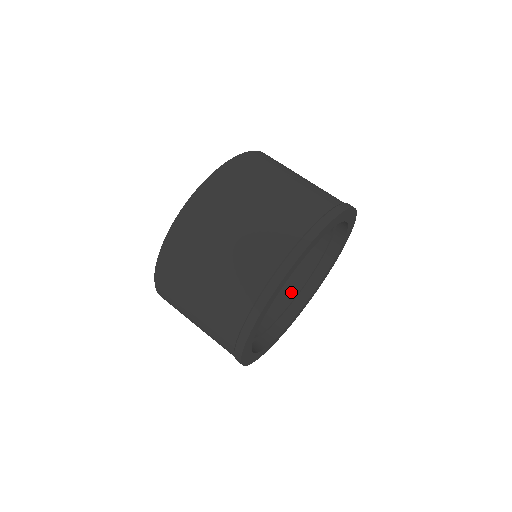
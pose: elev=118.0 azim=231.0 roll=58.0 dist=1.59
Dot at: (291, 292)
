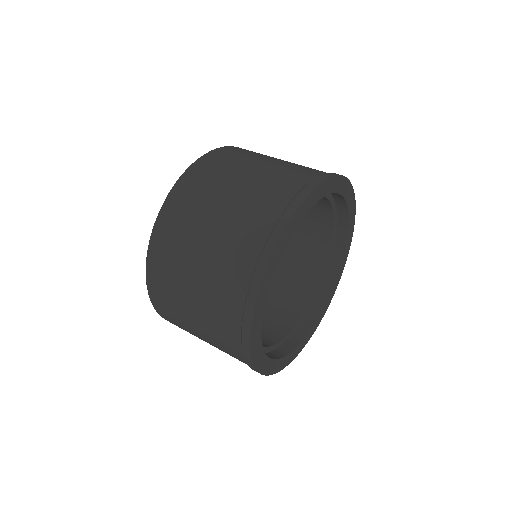
Dot at: (283, 330)
